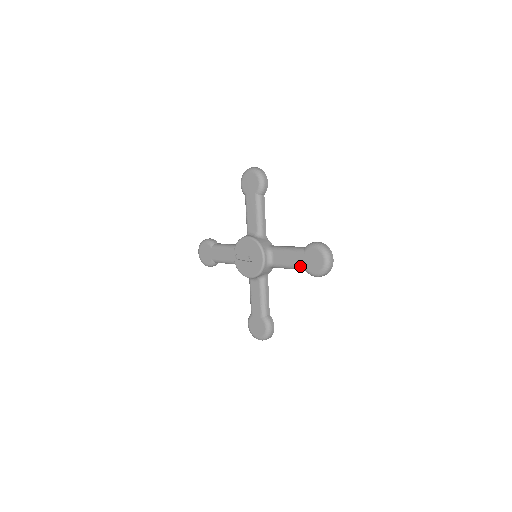
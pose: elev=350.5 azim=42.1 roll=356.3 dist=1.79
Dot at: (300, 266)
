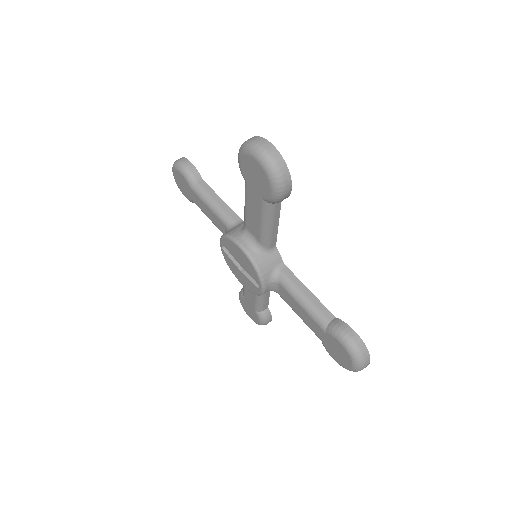
Dot at: (316, 335)
